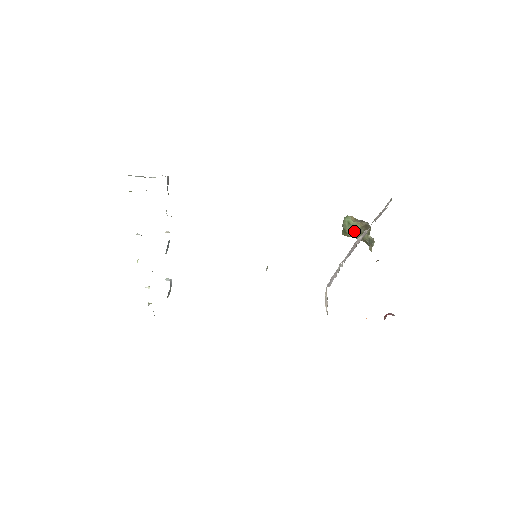
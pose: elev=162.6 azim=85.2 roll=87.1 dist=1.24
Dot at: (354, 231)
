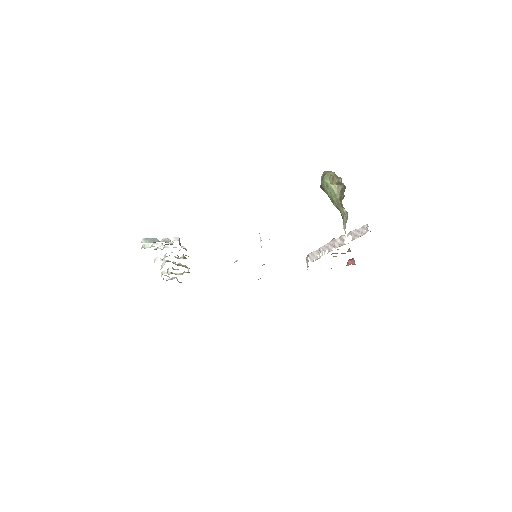
Dot at: (331, 196)
